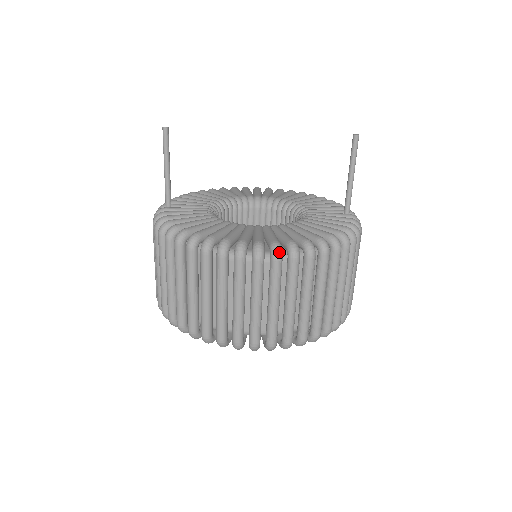
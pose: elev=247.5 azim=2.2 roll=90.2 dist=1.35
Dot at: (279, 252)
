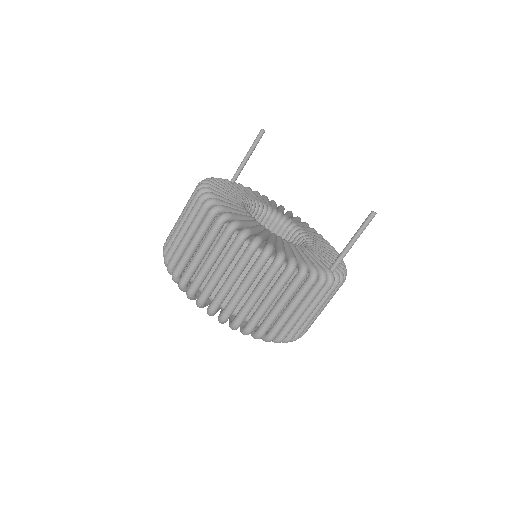
Dot at: (232, 226)
